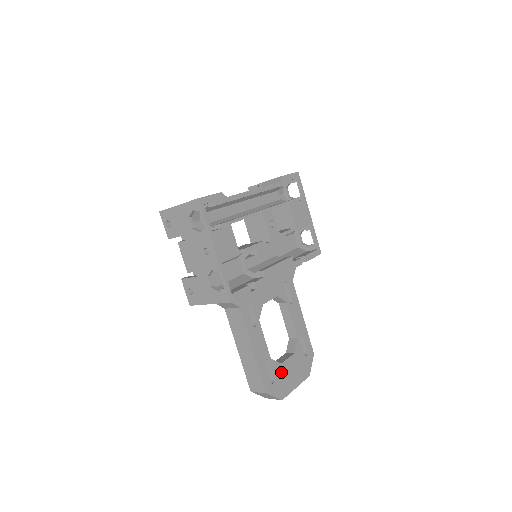
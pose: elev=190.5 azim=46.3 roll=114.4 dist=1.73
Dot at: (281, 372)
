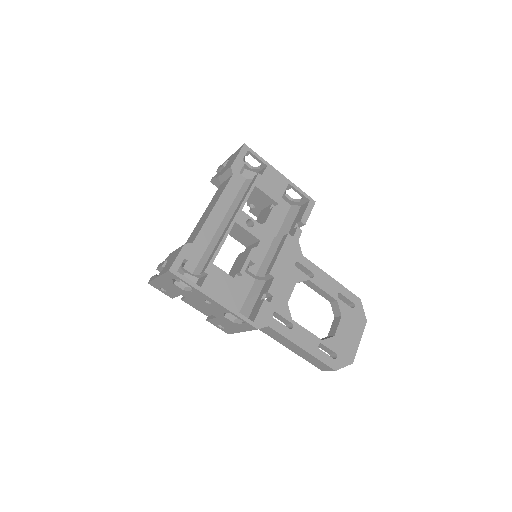
Dot at: (338, 342)
